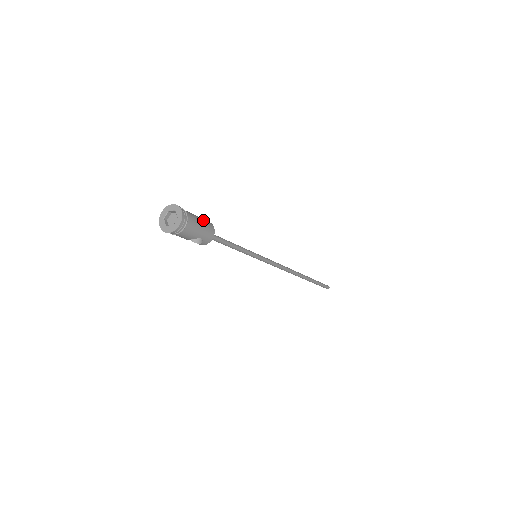
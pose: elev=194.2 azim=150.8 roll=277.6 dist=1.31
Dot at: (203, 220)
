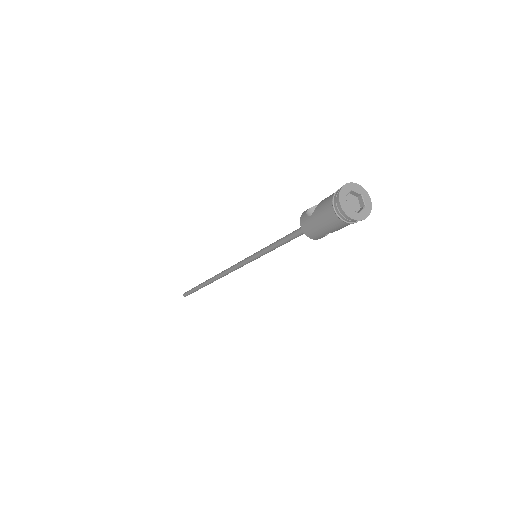
Dot at: occluded
